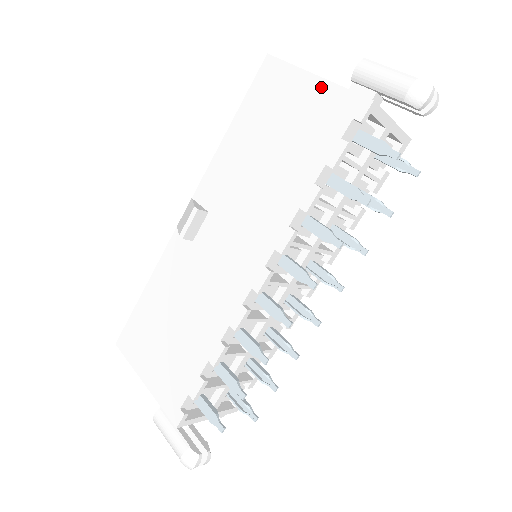
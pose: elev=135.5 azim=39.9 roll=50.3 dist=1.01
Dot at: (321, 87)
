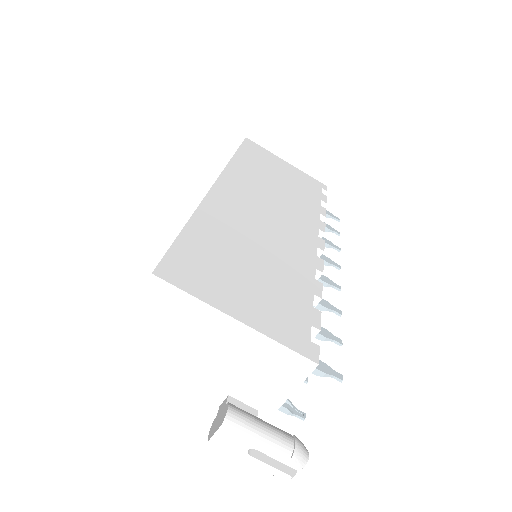
Dot at: occluded
